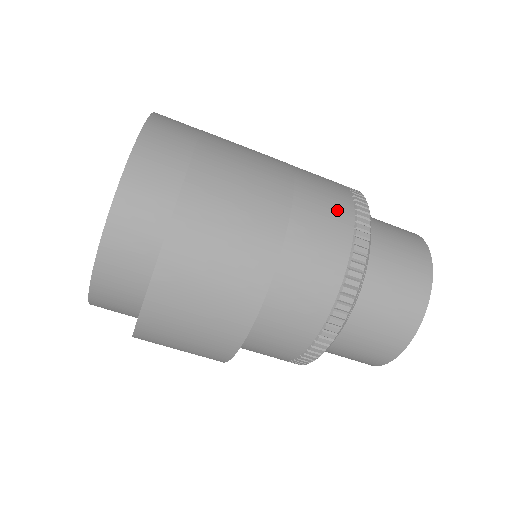
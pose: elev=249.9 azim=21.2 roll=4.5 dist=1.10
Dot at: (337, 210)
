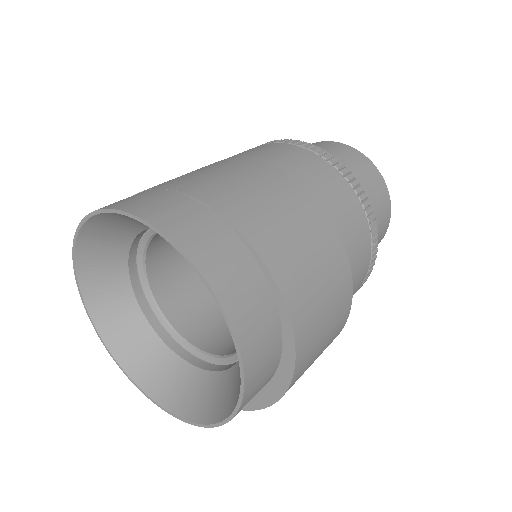
Dot at: (312, 162)
